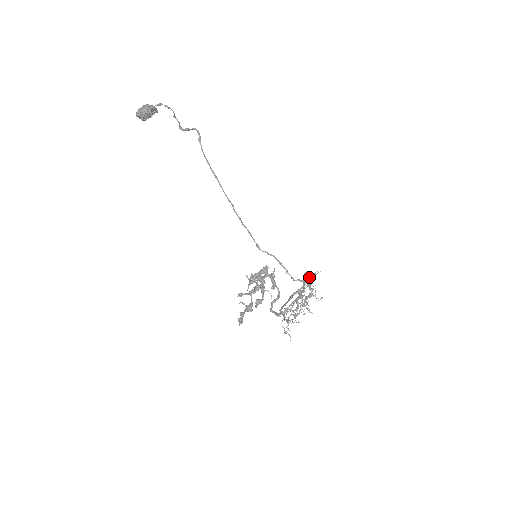
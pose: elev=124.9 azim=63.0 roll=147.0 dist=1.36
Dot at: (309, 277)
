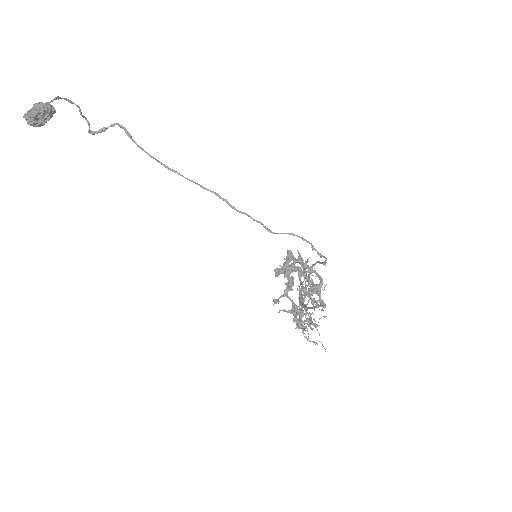
Dot at: occluded
